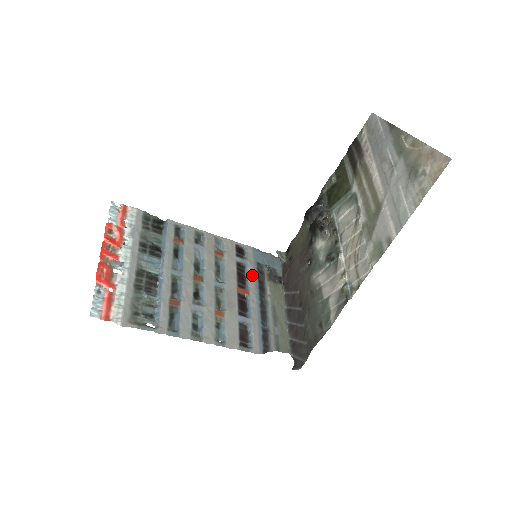
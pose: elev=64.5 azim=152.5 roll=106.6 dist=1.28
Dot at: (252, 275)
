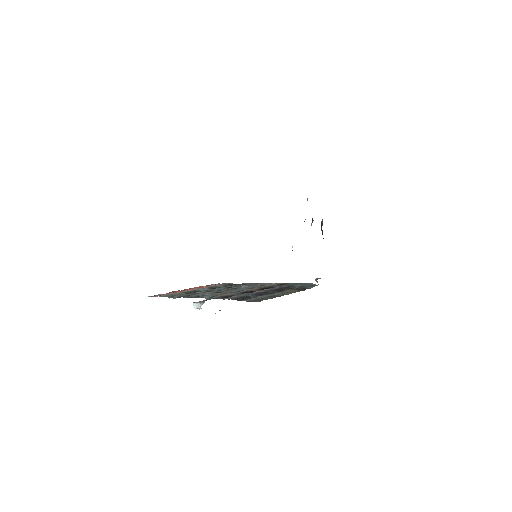
Dot at: (276, 287)
